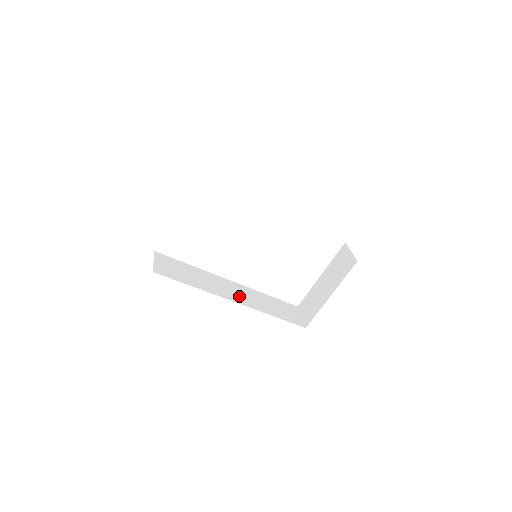
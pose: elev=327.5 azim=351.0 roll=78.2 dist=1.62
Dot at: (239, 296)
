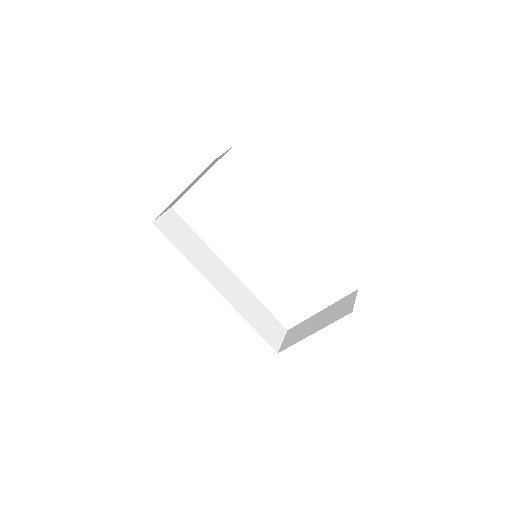
Dot at: (227, 287)
